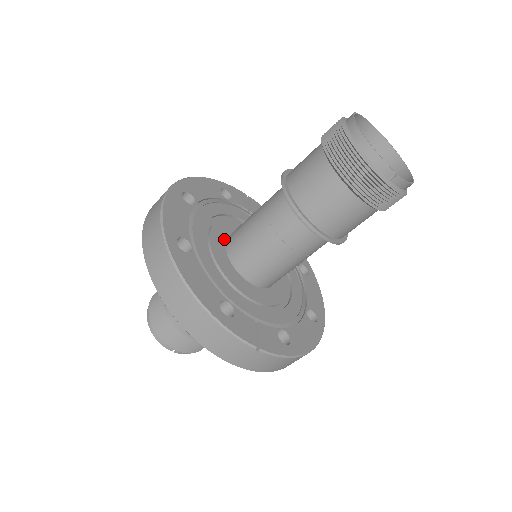
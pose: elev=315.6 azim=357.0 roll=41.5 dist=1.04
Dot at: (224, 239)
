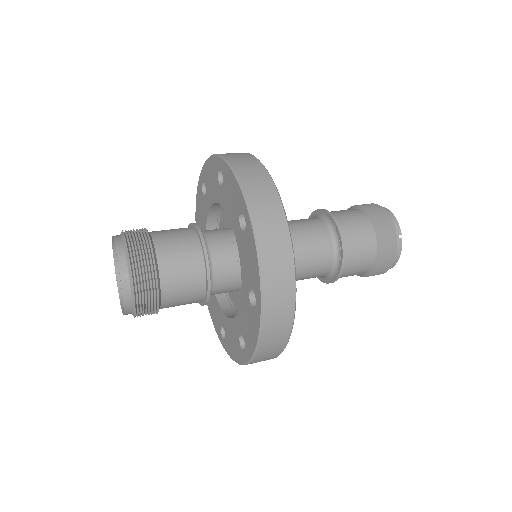
Dot at: occluded
